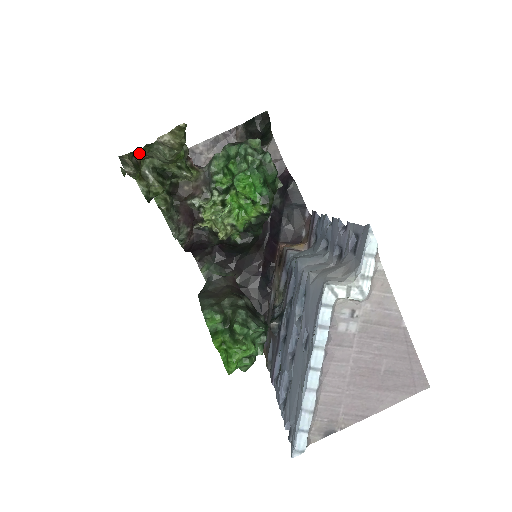
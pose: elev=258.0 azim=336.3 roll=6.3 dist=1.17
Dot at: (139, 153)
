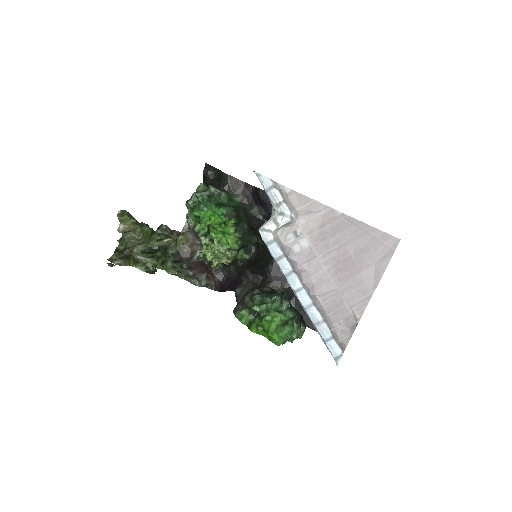
Dot at: (121, 249)
